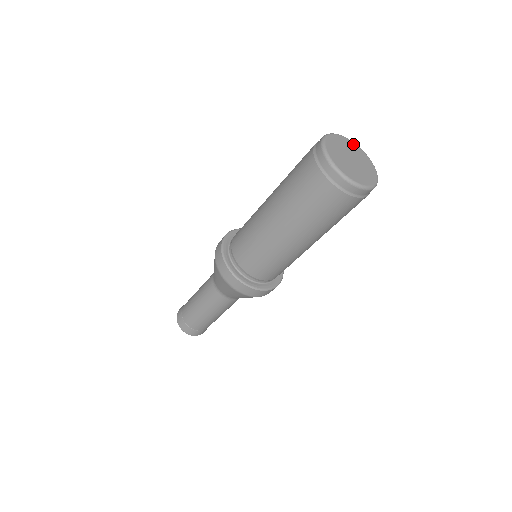
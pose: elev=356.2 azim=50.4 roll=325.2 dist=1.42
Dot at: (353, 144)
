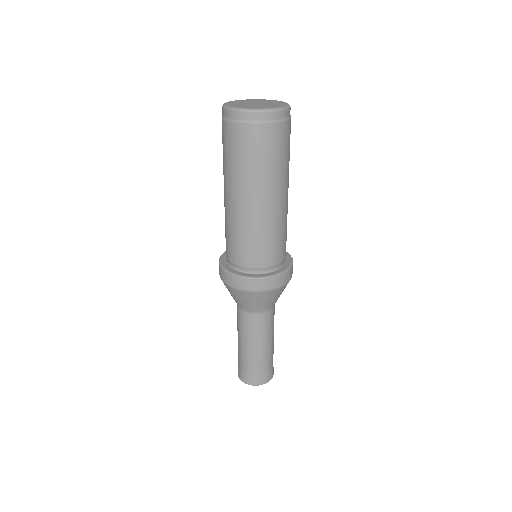
Dot at: (276, 101)
